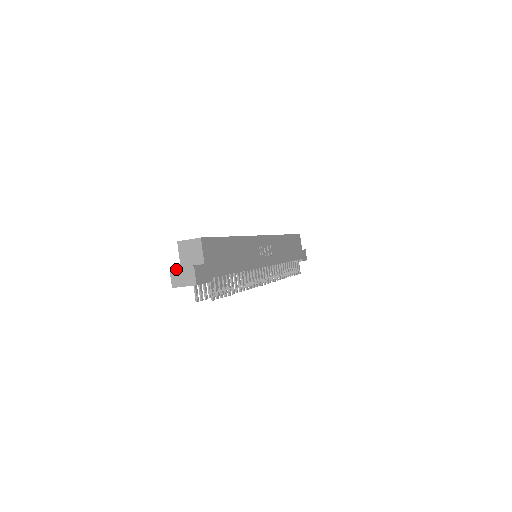
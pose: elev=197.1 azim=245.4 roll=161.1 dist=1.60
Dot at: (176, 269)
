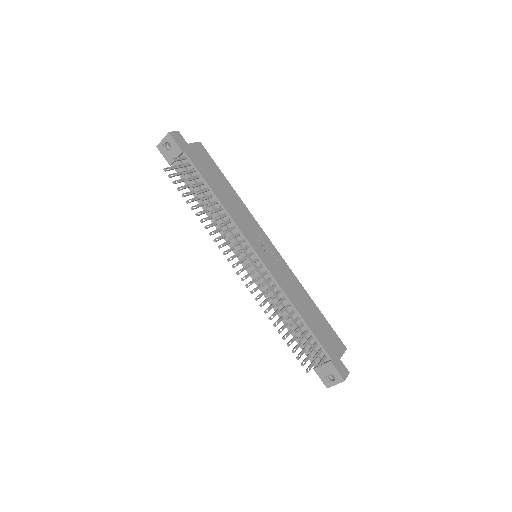
Dot at: occluded
